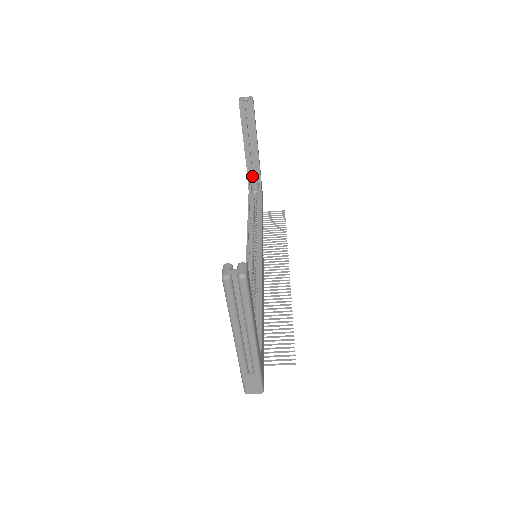
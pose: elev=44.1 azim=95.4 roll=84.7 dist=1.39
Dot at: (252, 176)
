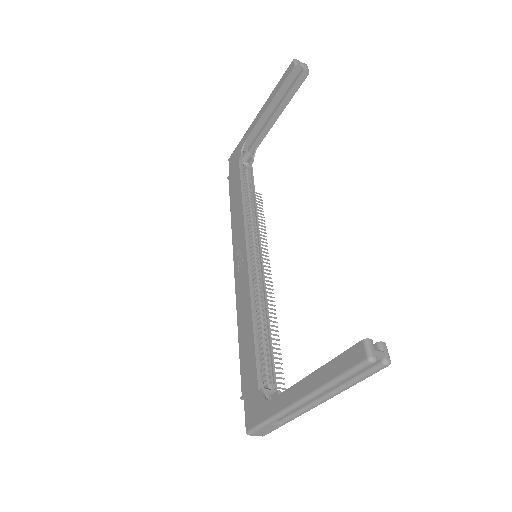
Dot at: (249, 144)
